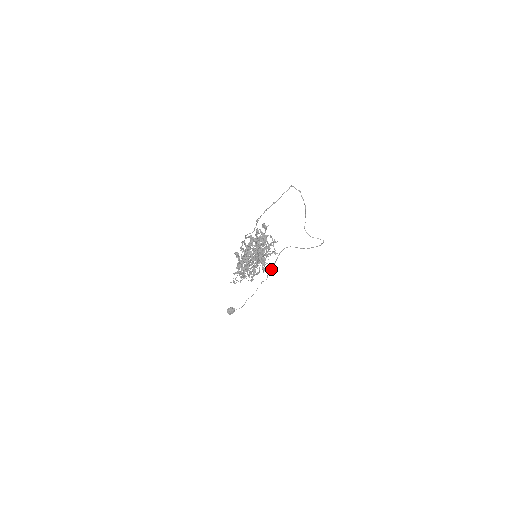
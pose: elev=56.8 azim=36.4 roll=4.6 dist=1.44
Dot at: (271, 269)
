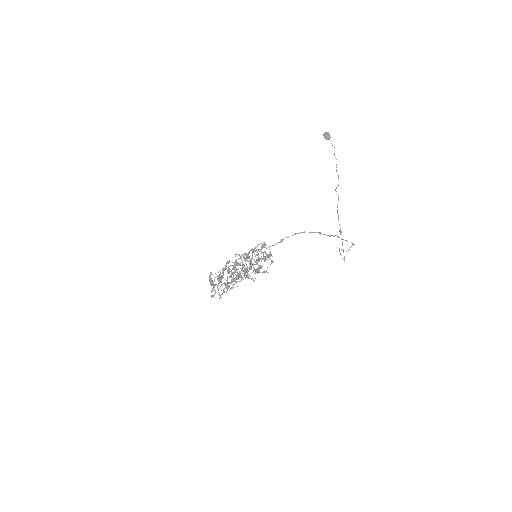
Dot at: (337, 194)
